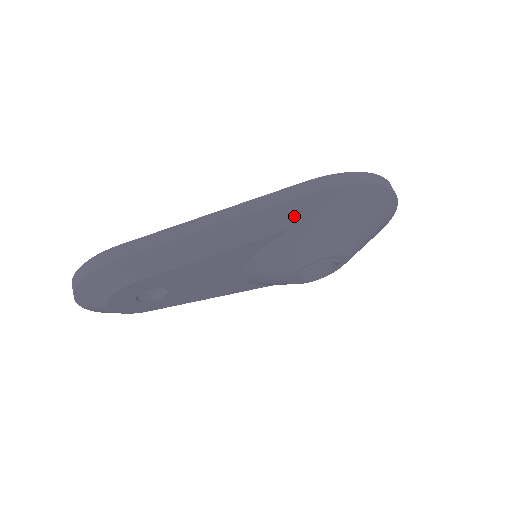
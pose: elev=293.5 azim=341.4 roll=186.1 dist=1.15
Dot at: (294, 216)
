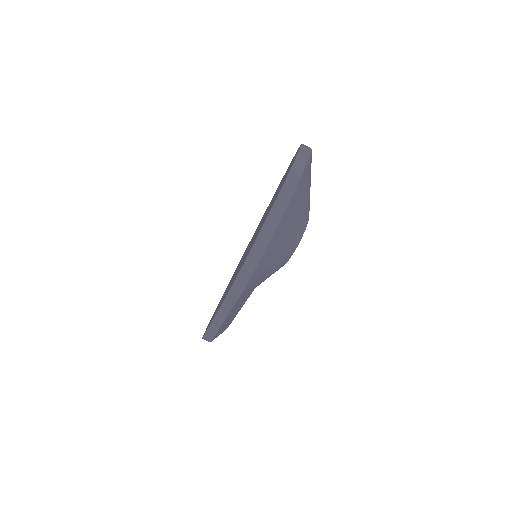
Dot at: (246, 295)
